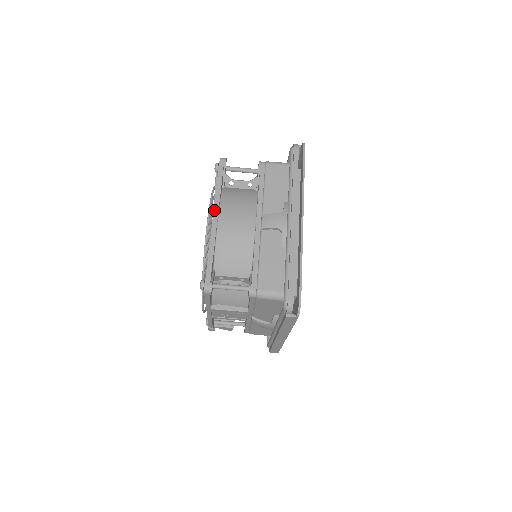
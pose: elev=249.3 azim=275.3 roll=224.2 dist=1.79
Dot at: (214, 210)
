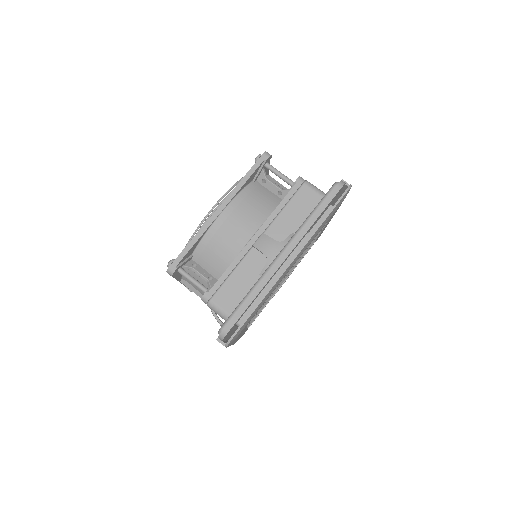
Dot at: (224, 201)
